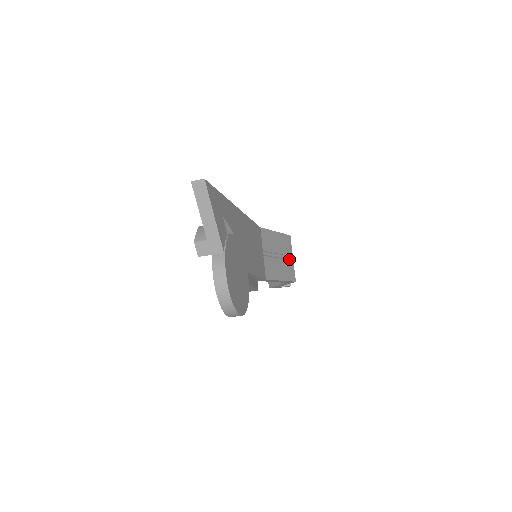
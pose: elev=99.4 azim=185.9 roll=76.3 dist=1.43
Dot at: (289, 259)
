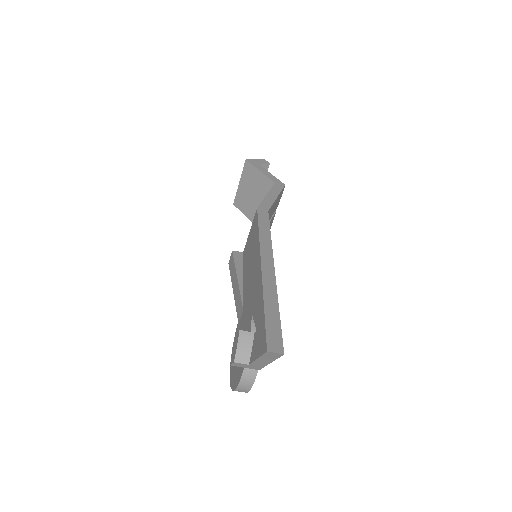
Dot at: occluded
